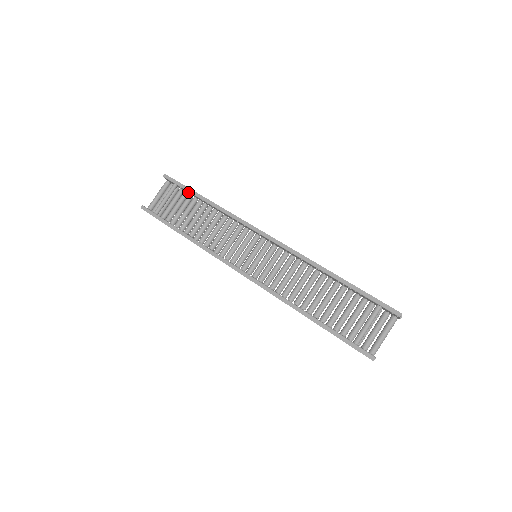
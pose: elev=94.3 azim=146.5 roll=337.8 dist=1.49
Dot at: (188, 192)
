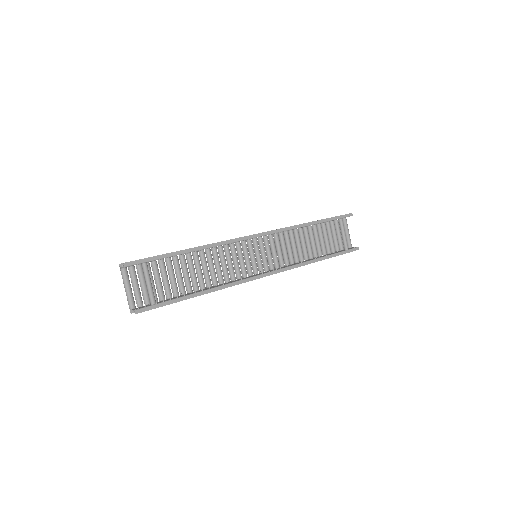
Dot at: (162, 259)
